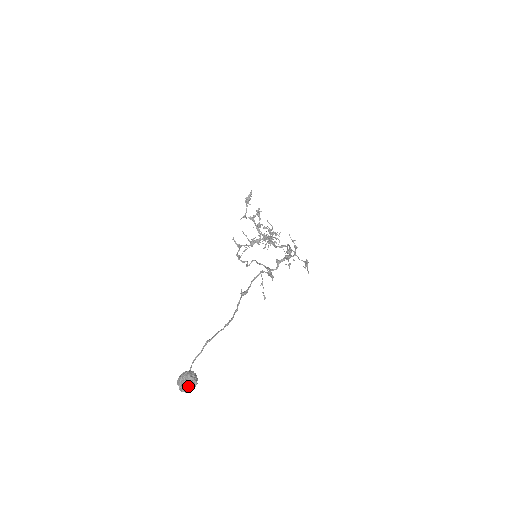
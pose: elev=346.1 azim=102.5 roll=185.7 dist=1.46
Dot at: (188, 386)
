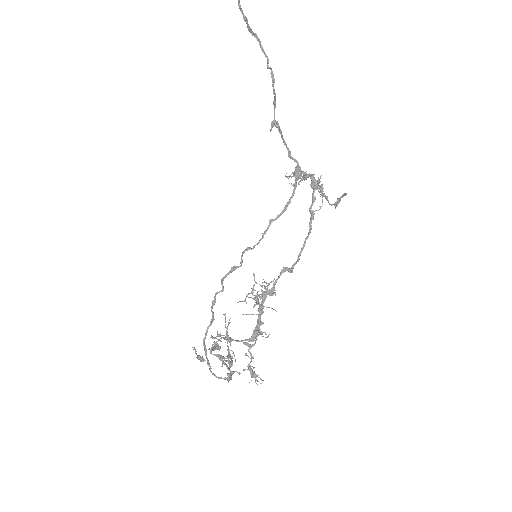
Dot at: out of frame
